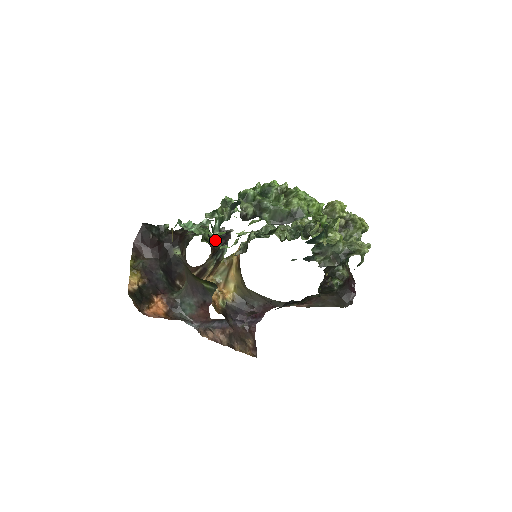
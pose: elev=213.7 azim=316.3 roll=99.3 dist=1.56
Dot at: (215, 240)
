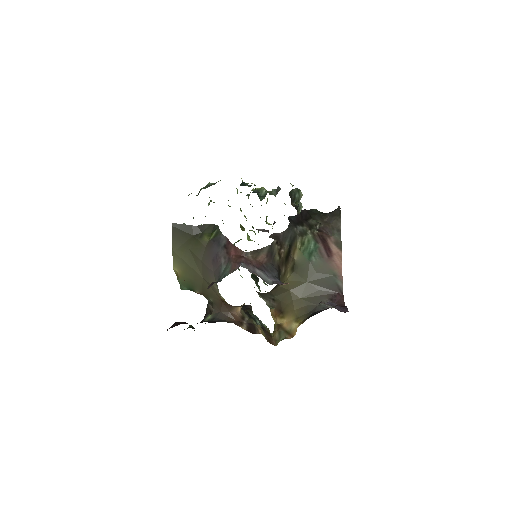
Dot at: occluded
